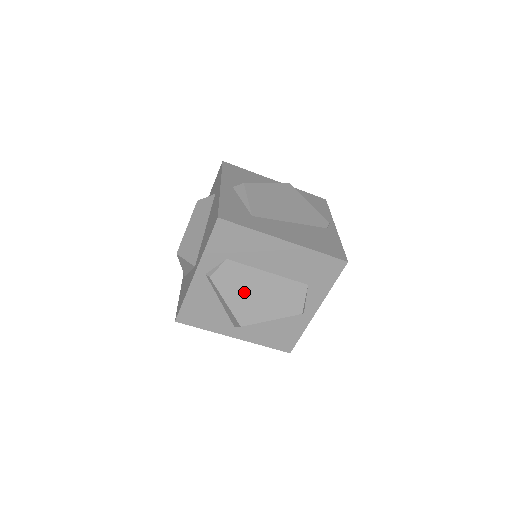
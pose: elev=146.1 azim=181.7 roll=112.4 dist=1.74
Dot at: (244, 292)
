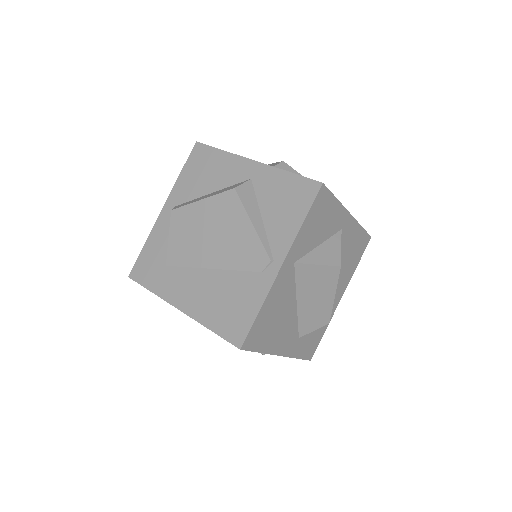
Dot at: occluded
